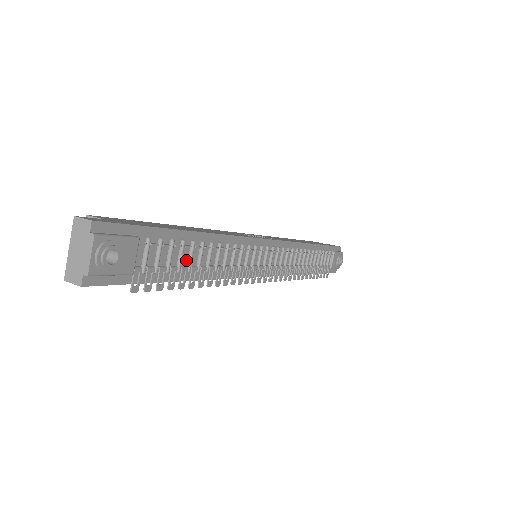
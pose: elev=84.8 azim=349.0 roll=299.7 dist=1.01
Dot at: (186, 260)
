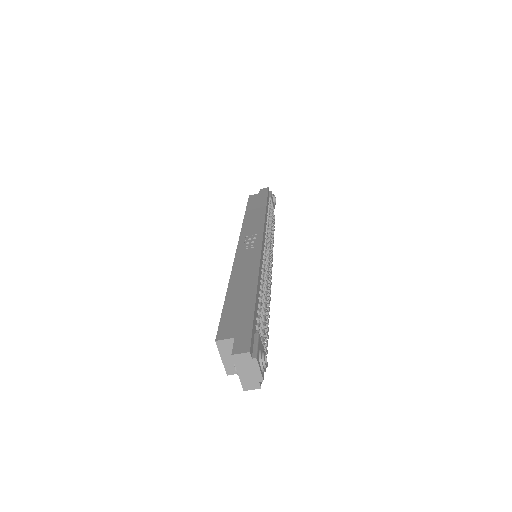
Dot at: occluded
